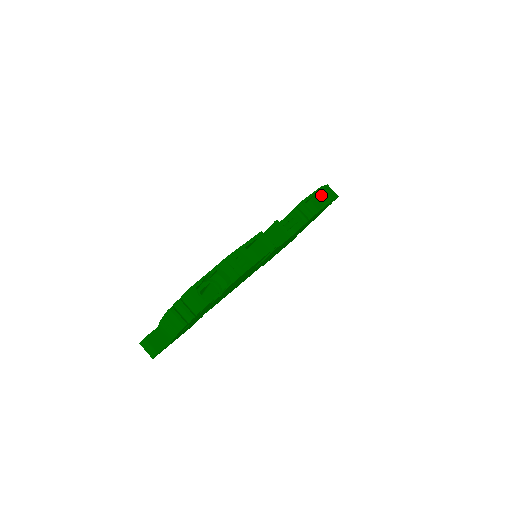
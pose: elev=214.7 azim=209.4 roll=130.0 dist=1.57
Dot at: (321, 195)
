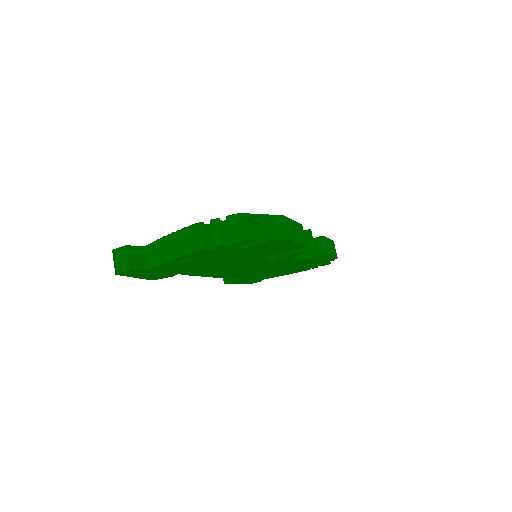
Dot at: occluded
